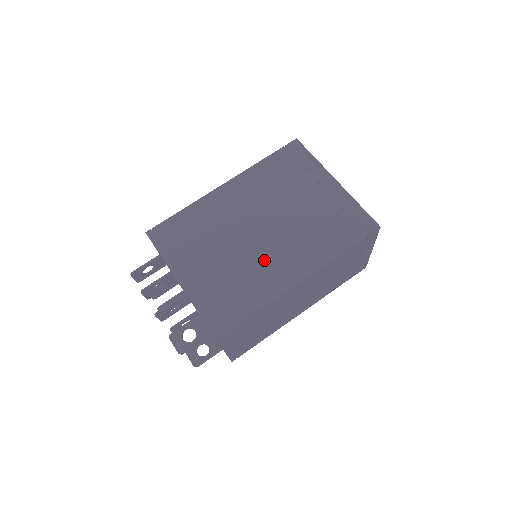
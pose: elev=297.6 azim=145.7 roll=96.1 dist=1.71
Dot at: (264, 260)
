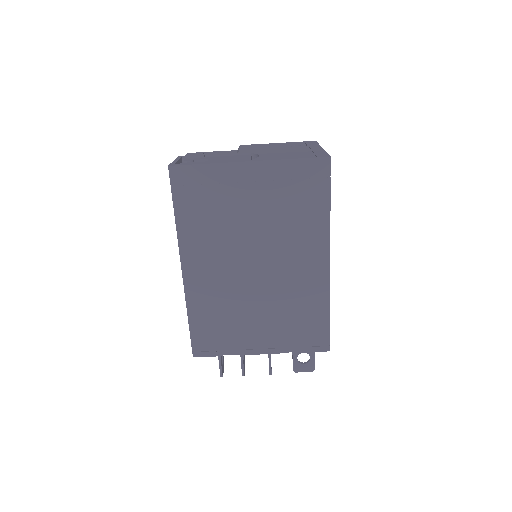
Dot at: (288, 280)
